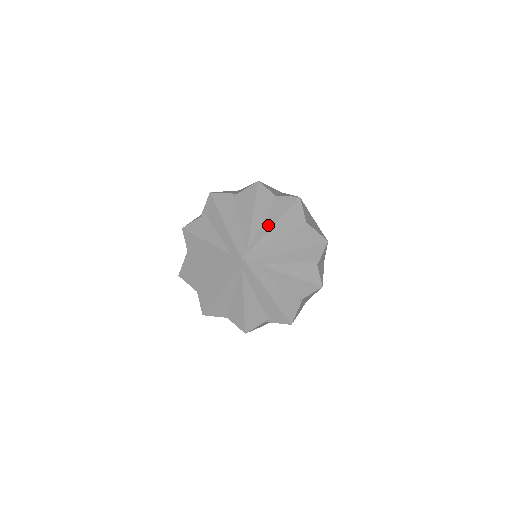
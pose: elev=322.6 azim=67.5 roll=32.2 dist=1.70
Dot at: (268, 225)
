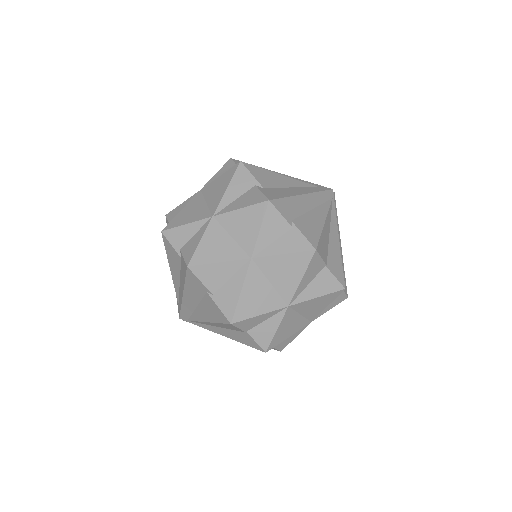
Dot at: (217, 331)
